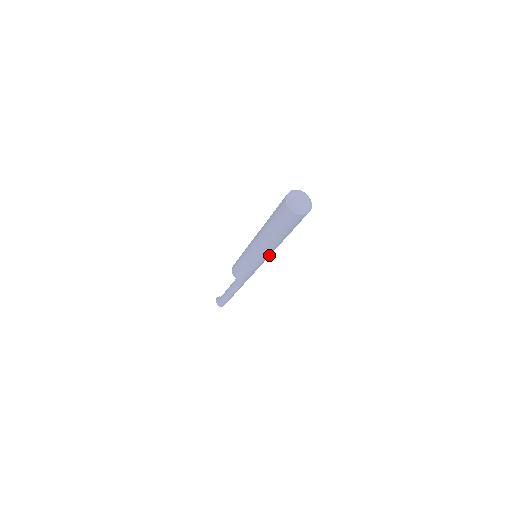
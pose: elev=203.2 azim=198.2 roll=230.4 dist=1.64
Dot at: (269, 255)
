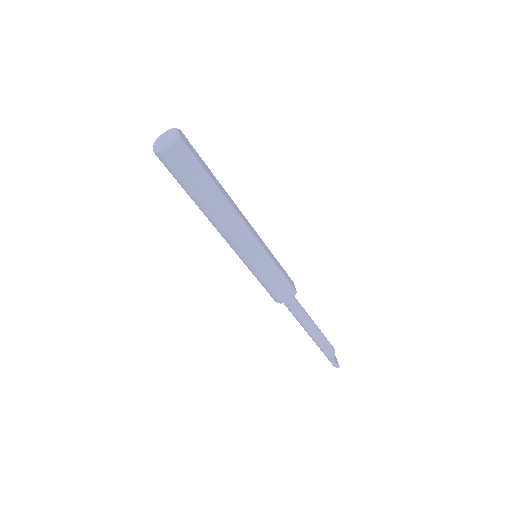
Dot at: (243, 244)
